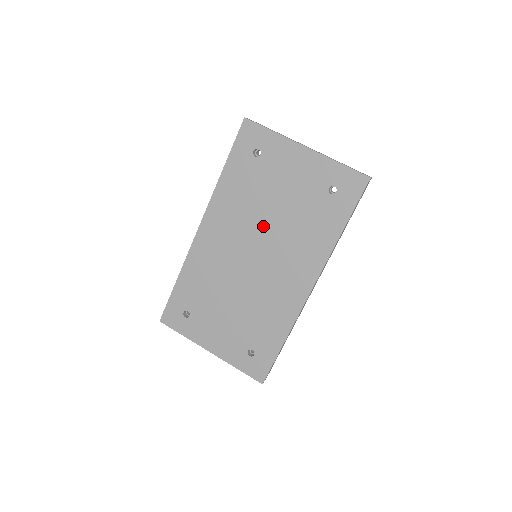
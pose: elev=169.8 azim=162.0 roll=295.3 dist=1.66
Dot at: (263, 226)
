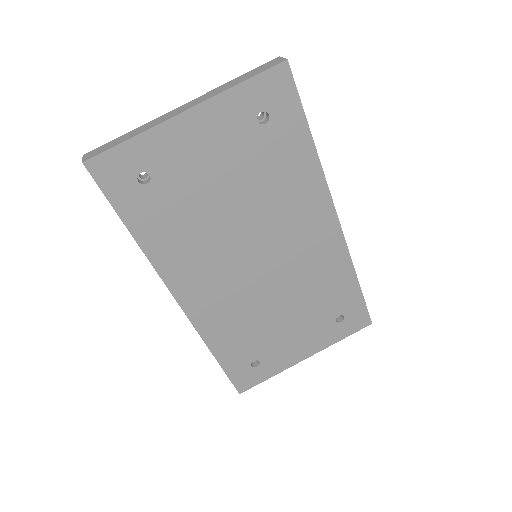
Dot at: (235, 229)
